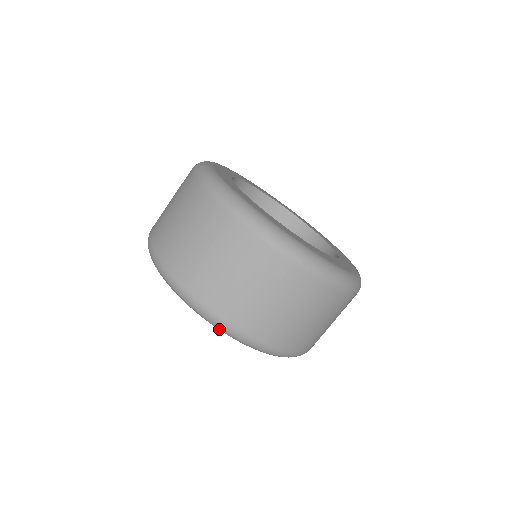
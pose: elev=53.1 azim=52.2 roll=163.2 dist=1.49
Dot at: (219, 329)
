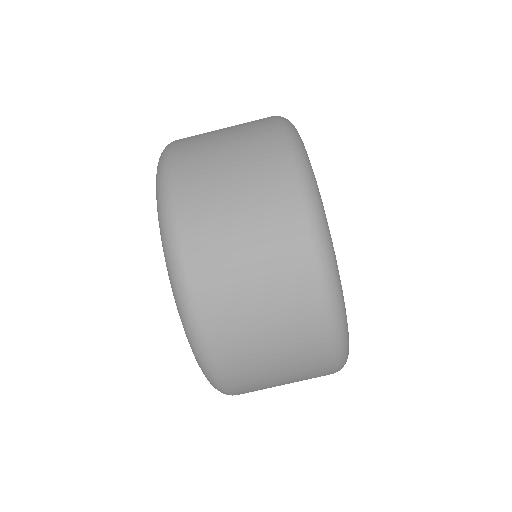
Dot at: (173, 286)
